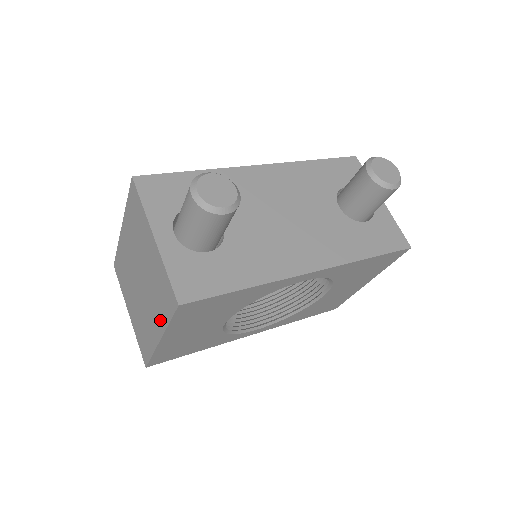
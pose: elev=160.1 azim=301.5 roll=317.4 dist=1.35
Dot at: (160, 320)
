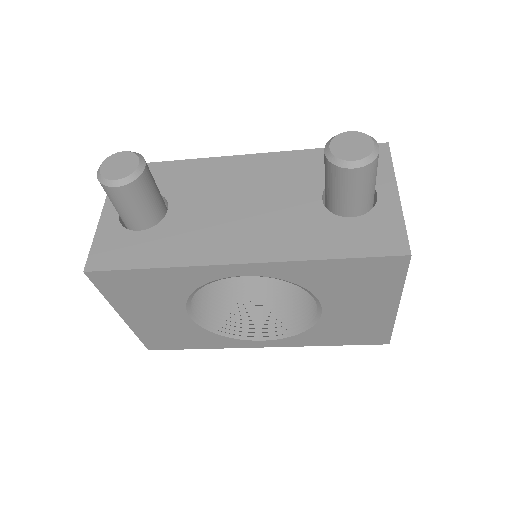
Dot at: occluded
